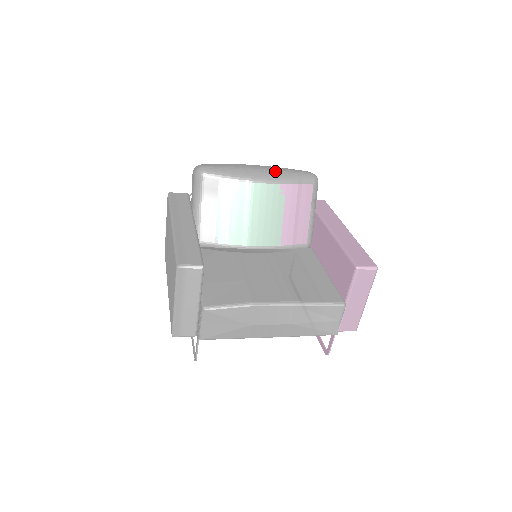
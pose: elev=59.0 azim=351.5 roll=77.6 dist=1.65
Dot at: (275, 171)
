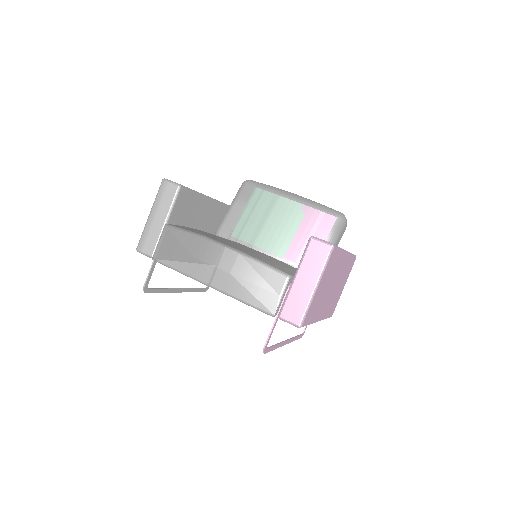
Dot at: (306, 198)
